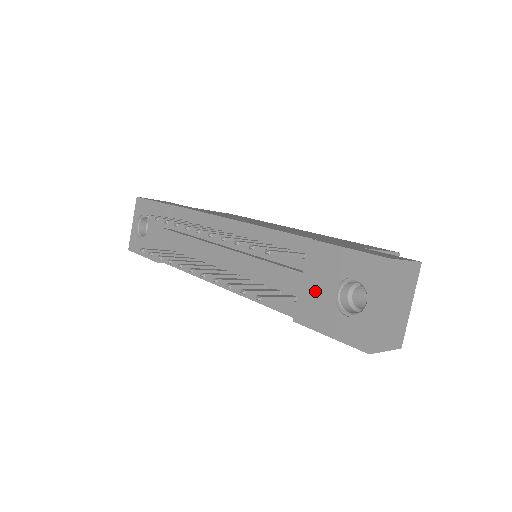
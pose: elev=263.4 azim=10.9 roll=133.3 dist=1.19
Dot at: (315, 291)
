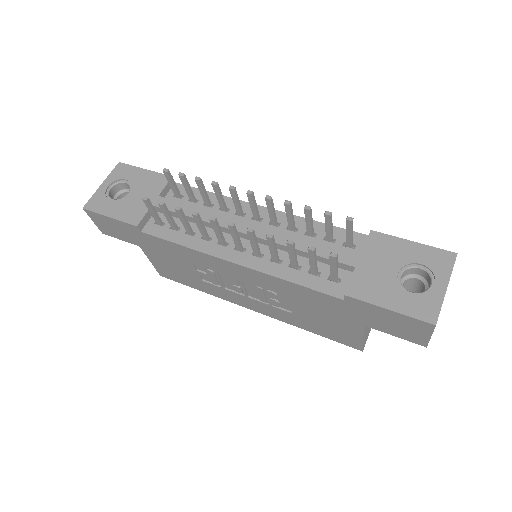
Dot at: (374, 271)
